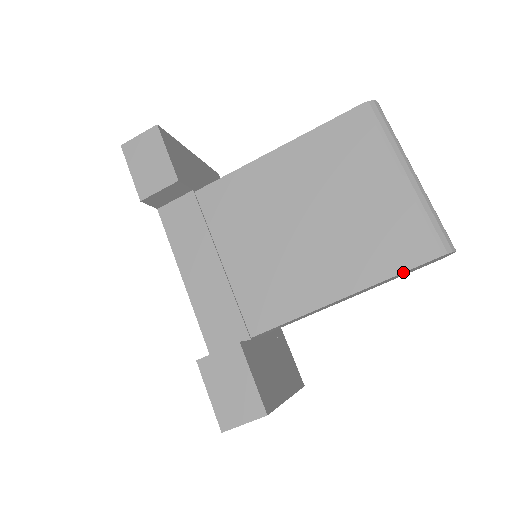
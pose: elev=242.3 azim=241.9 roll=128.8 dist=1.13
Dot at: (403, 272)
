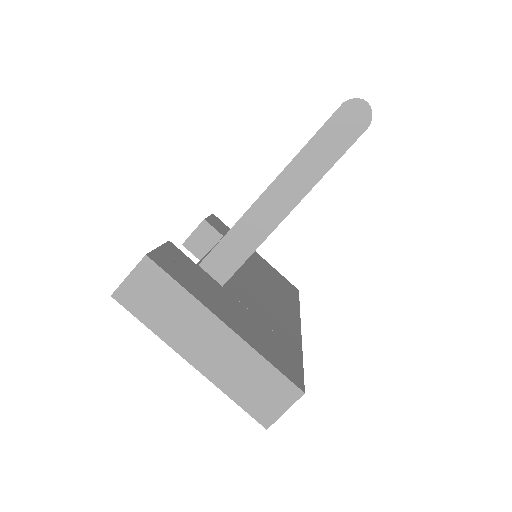
Dot at: (313, 136)
